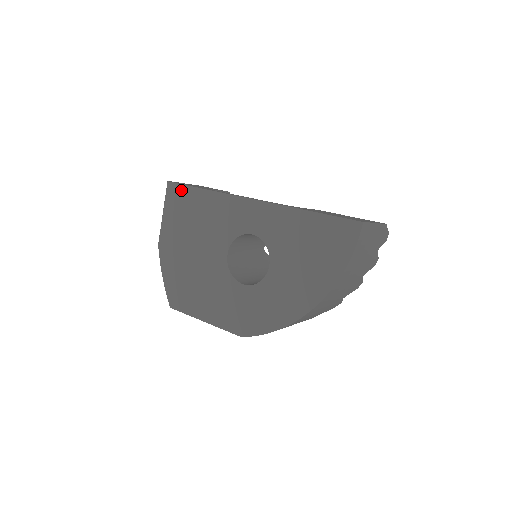
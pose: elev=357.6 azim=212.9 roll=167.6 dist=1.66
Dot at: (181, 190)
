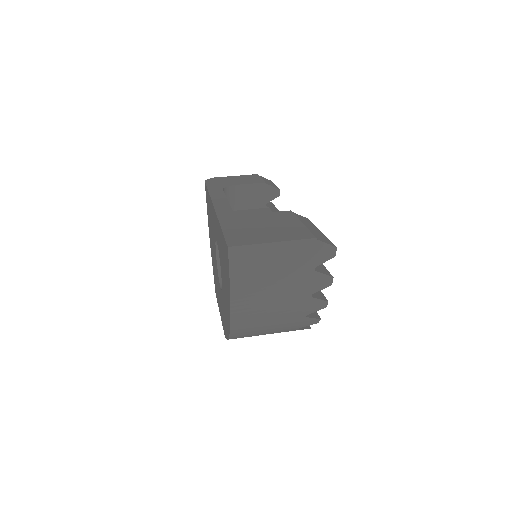
Dot at: (206, 190)
